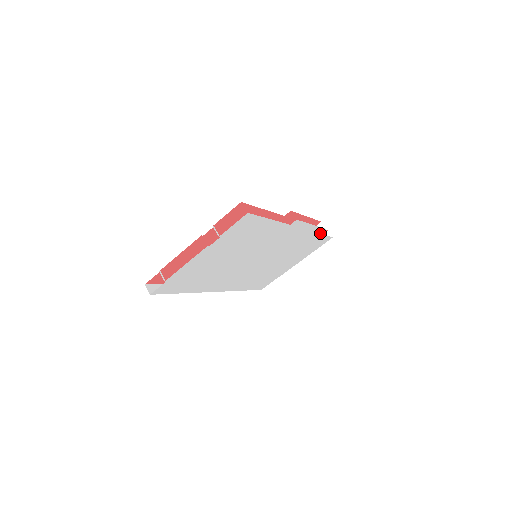
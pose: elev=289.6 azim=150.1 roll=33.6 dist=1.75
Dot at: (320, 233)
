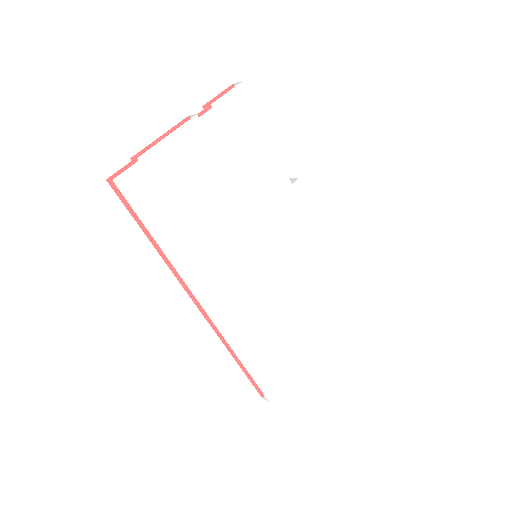
Dot at: (332, 268)
